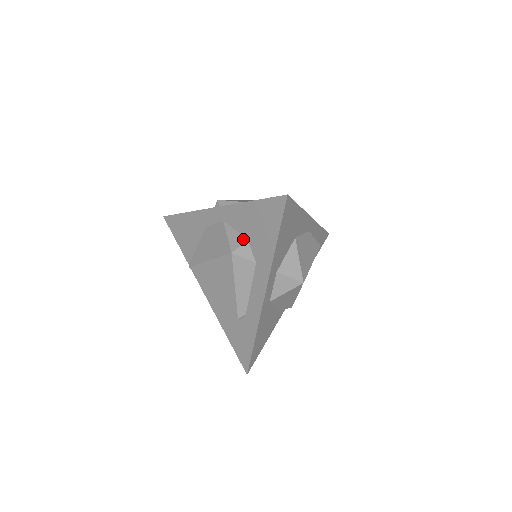
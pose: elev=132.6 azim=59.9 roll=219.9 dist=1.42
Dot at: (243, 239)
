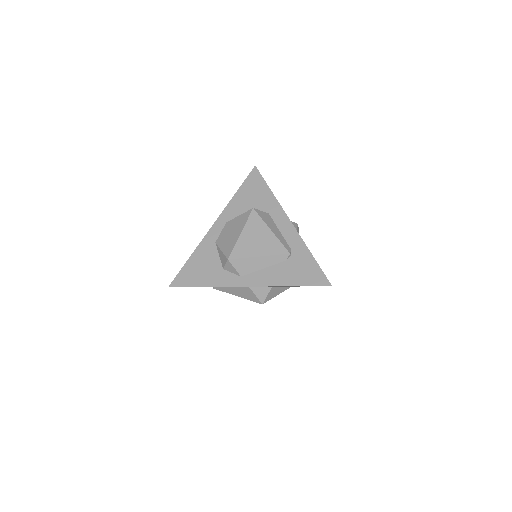
Dot at: occluded
